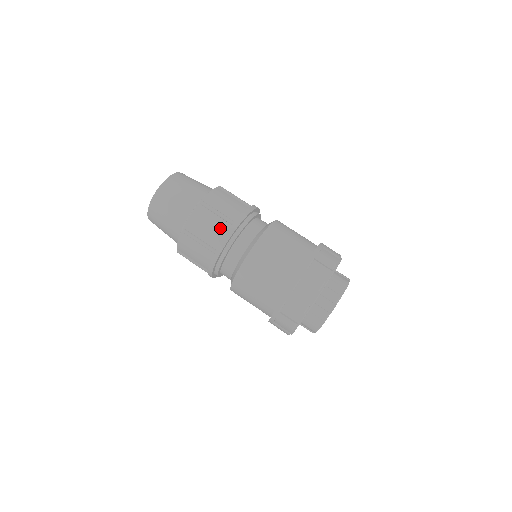
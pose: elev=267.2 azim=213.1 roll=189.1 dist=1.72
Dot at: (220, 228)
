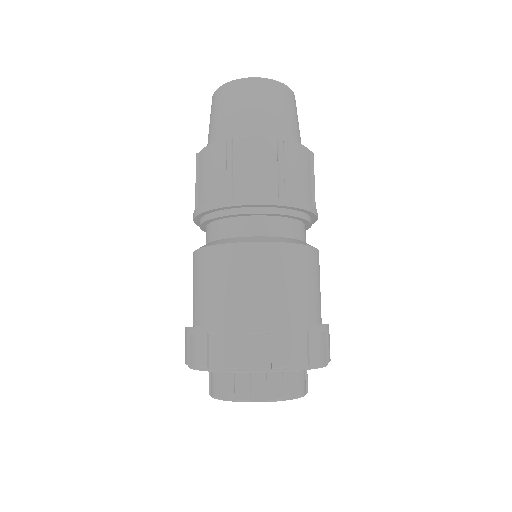
Dot at: (264, 184)
